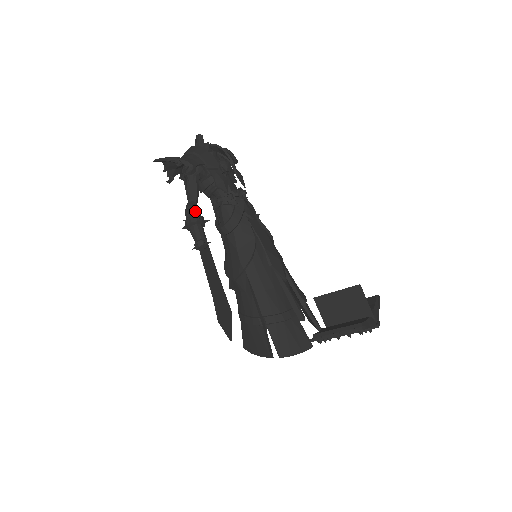
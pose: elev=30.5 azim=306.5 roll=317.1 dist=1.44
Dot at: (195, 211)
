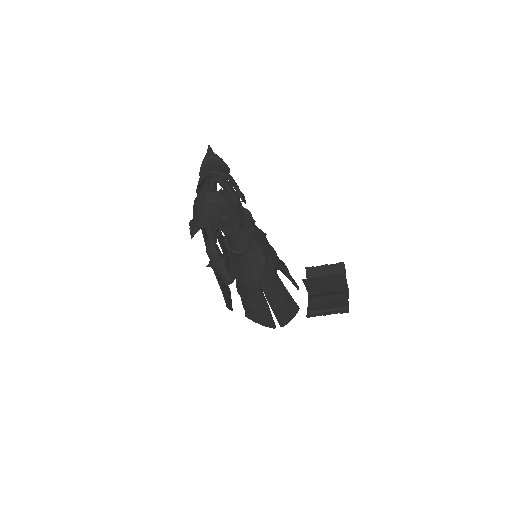
Dot at: (220, 254)
